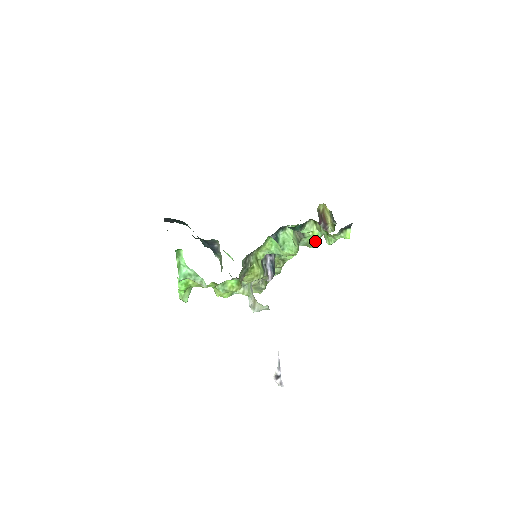
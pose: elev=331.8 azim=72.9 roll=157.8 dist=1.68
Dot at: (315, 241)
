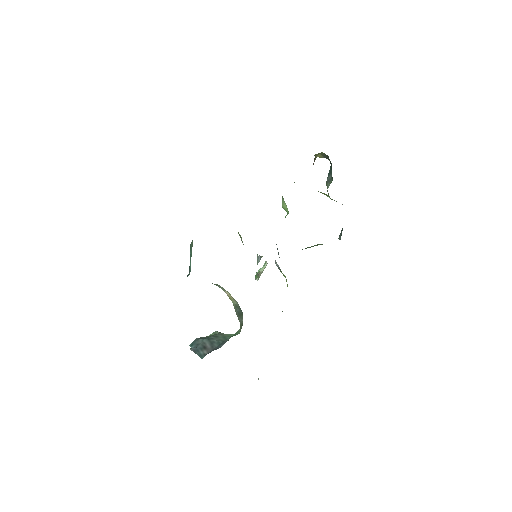
Dot at: occluded
